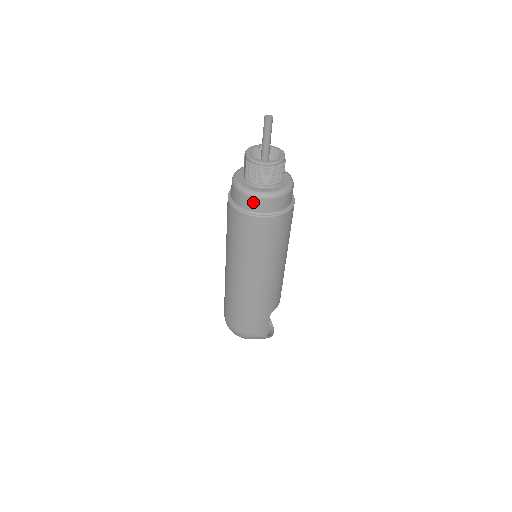
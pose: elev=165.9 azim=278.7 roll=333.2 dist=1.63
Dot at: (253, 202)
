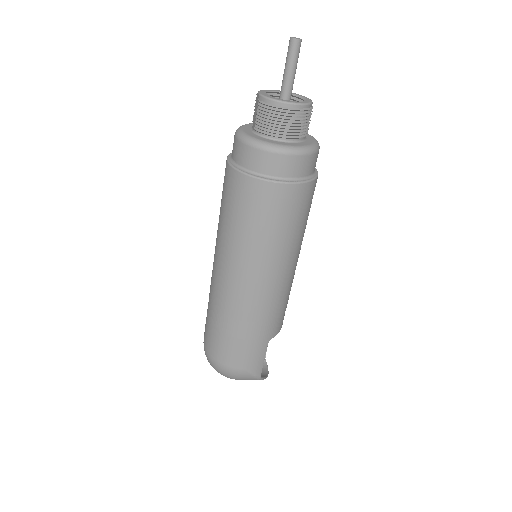
Dot at: (264, 158)
